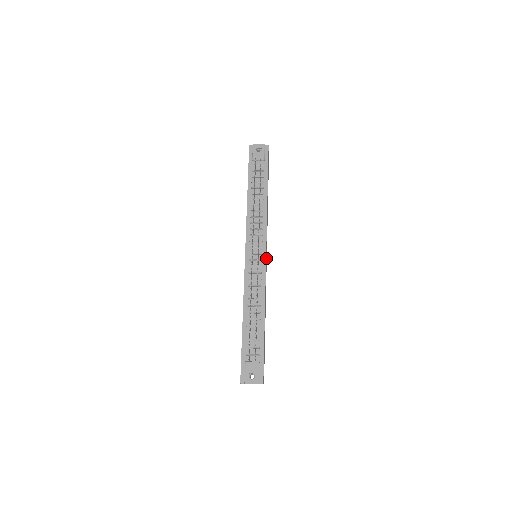
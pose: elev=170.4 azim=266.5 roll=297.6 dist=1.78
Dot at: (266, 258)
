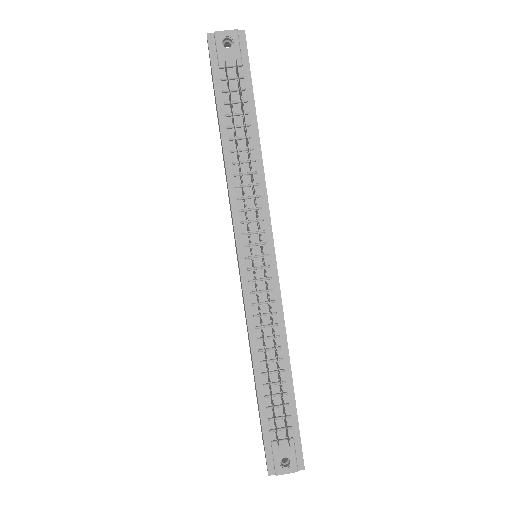
Dot at: occluded
